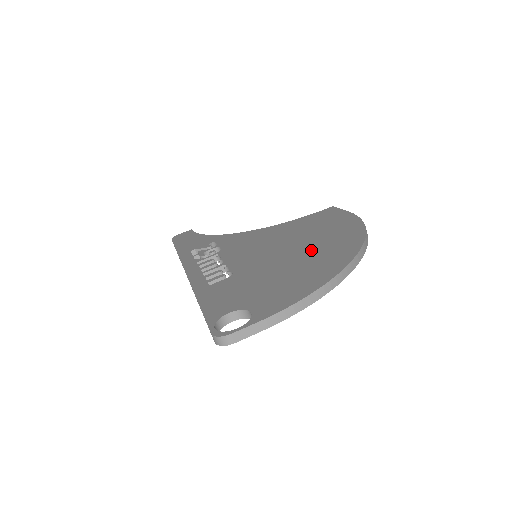
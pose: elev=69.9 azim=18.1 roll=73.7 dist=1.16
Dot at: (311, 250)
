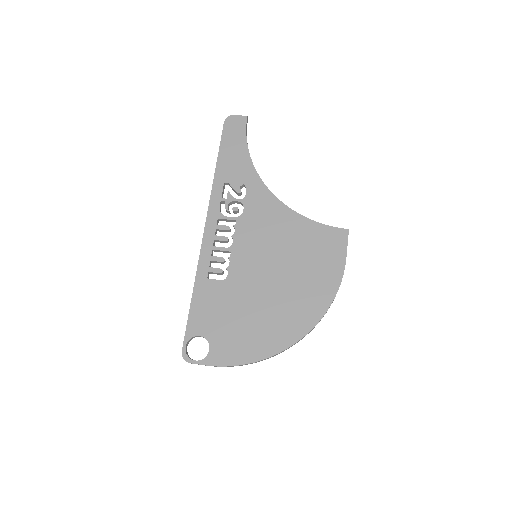
Dot at: (282, 302)
